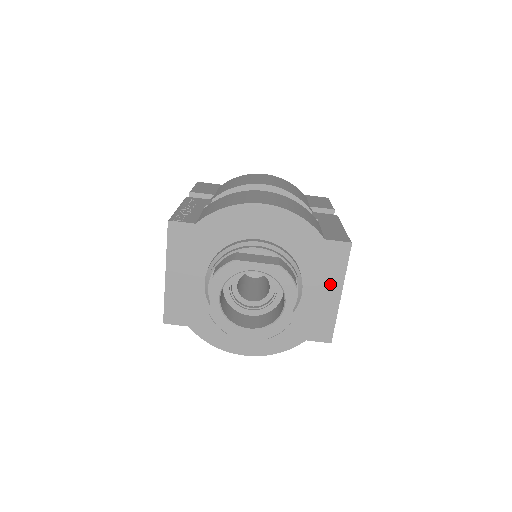
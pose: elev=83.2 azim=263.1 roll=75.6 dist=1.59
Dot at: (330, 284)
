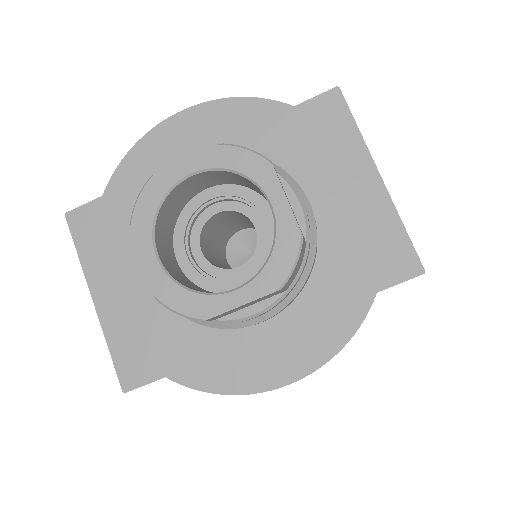
Dot at: (349, 168)
